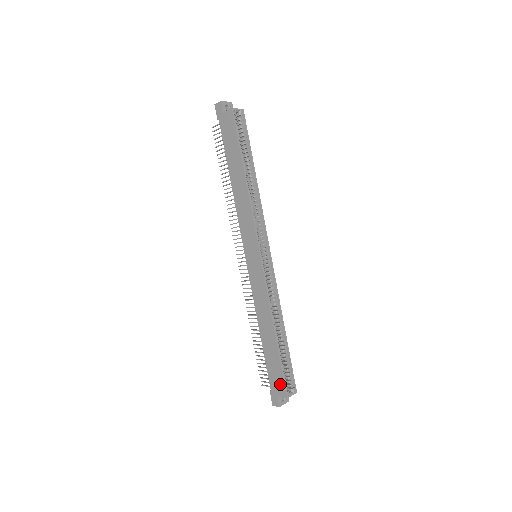
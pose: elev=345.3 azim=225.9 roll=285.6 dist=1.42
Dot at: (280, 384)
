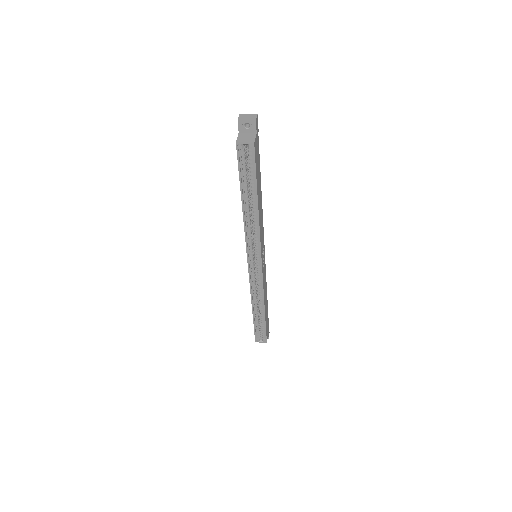
Dot at: occluded
